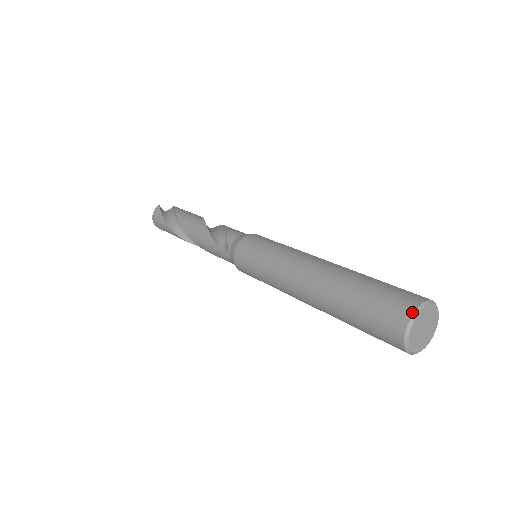
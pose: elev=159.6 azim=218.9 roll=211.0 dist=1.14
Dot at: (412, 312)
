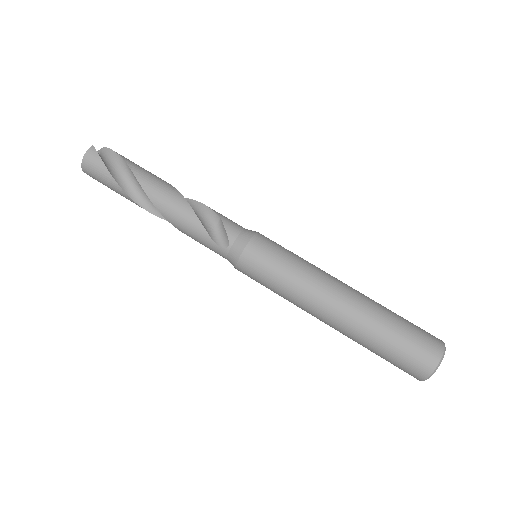
Dot at: (441, 357)
